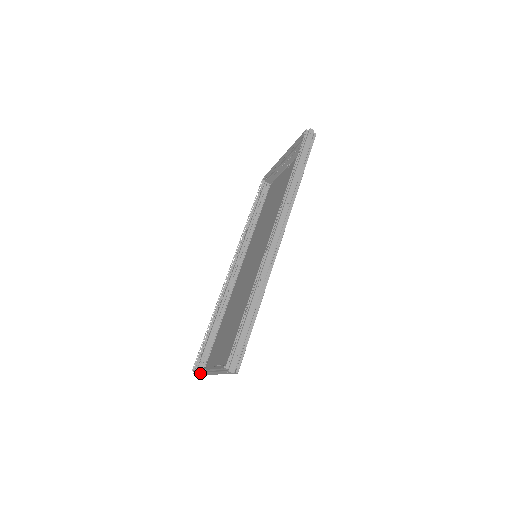
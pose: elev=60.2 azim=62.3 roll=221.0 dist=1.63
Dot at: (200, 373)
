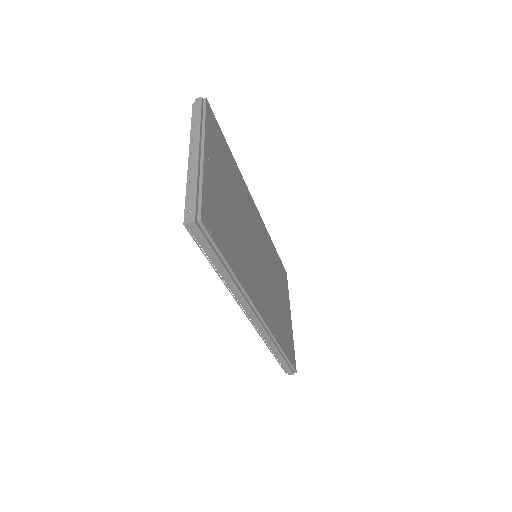
Dot at: occluded
